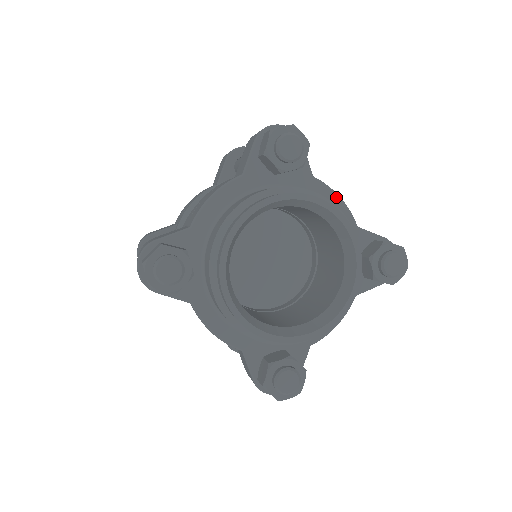
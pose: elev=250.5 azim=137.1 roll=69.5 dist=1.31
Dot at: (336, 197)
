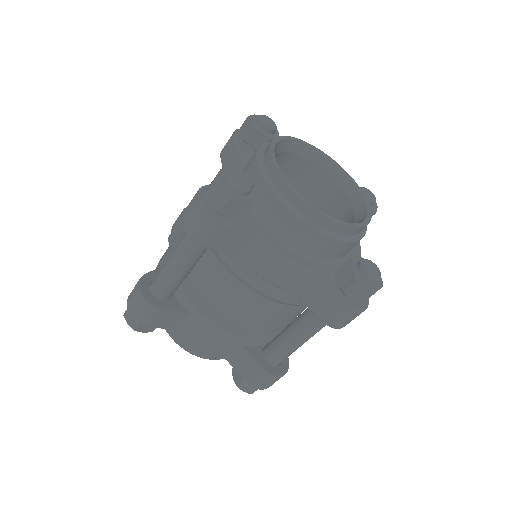
Dot at: occluded
